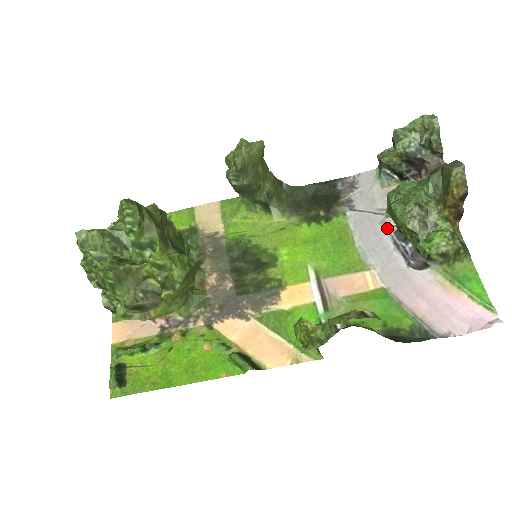
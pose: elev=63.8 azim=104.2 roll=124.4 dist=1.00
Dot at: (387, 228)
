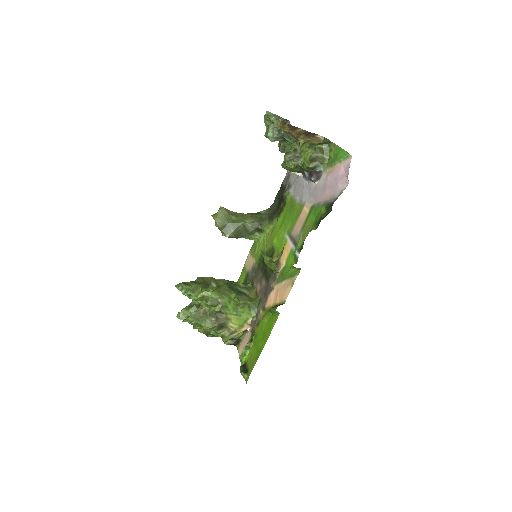
Dot at: (302, 177)
